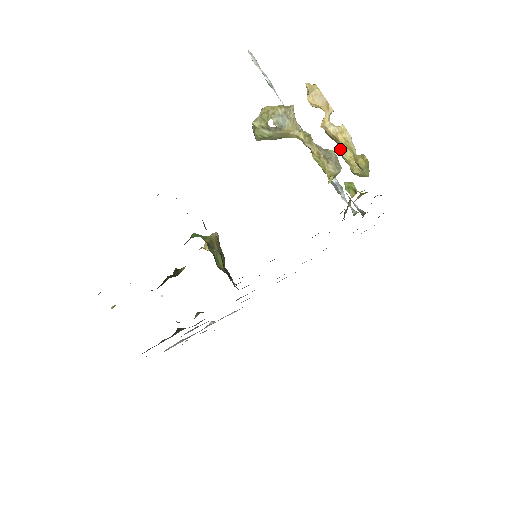
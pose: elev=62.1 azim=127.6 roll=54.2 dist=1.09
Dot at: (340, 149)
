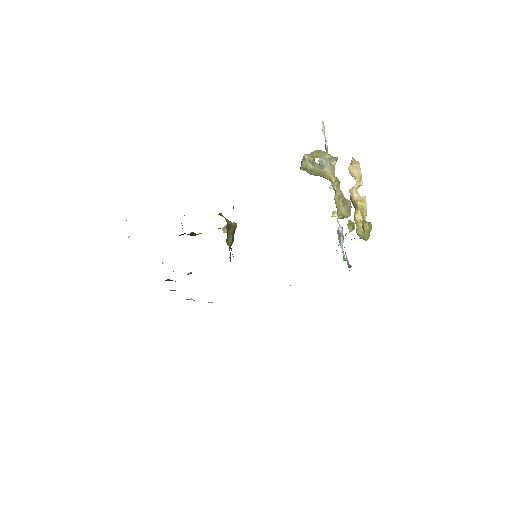
Dot at: (355, 211)
